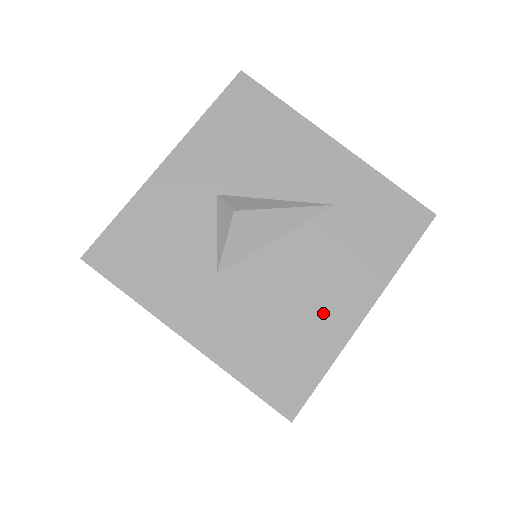
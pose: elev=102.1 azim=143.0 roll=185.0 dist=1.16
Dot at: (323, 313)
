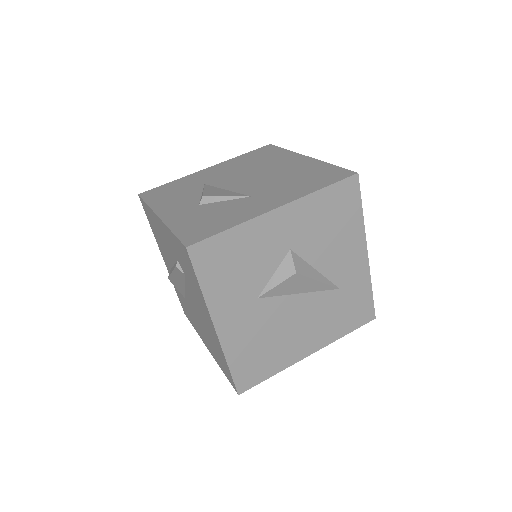
Dot at: (292, 345)
